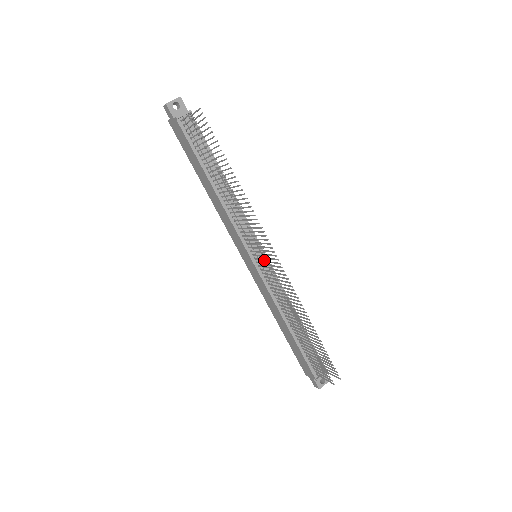
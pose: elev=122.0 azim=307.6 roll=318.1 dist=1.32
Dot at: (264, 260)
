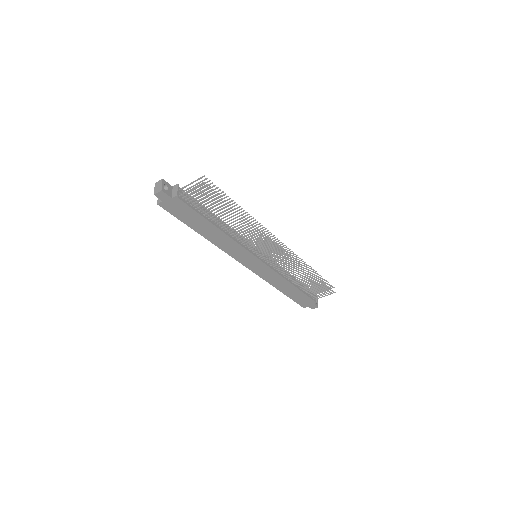
Dot at: occluded
